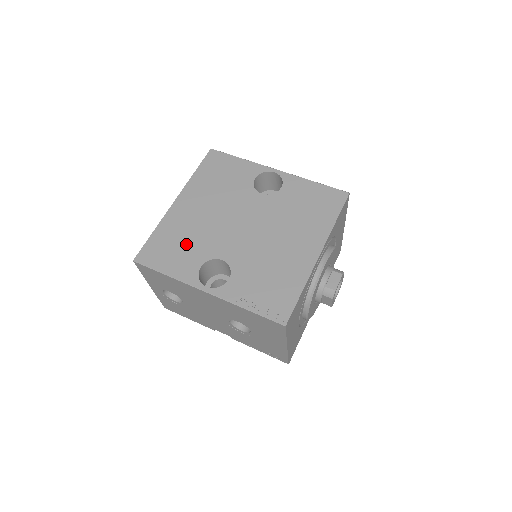
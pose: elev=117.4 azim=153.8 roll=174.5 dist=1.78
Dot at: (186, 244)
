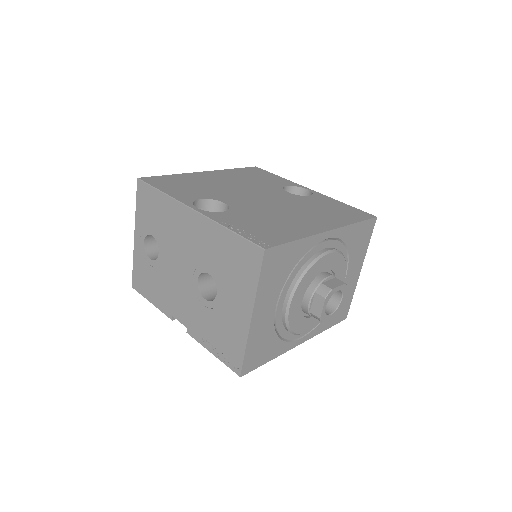
Dot at: (196, 187)
